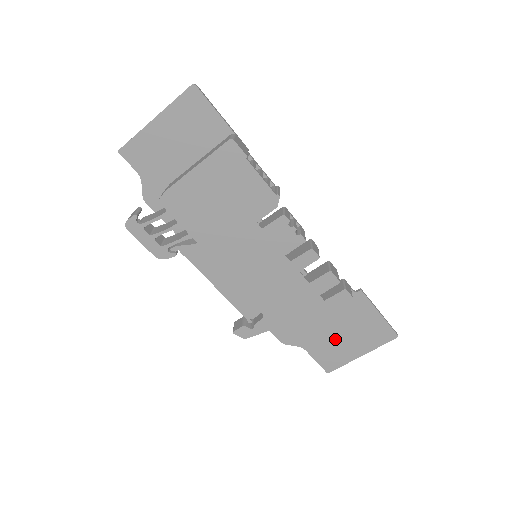
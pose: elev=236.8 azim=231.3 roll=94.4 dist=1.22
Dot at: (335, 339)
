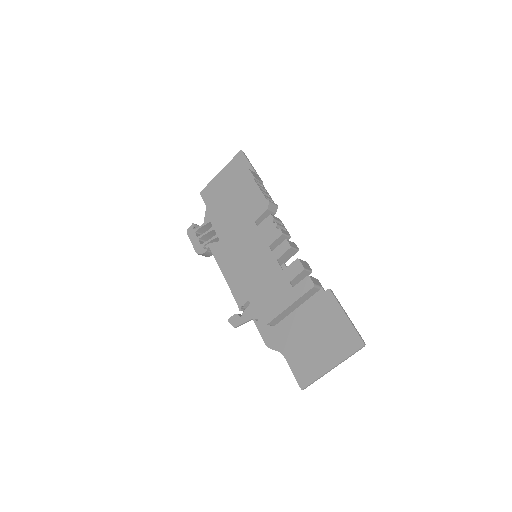
Dot at: (309, 344)
